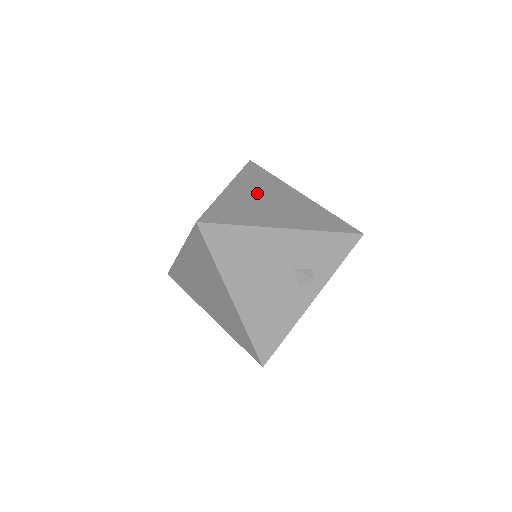
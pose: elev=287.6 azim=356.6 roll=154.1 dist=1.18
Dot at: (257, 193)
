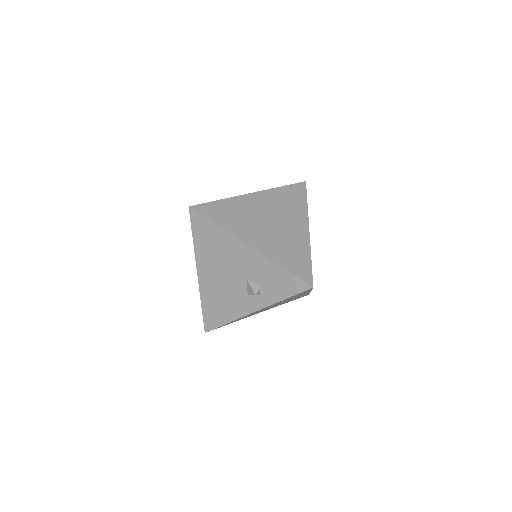
Dot at: (268, 209)
